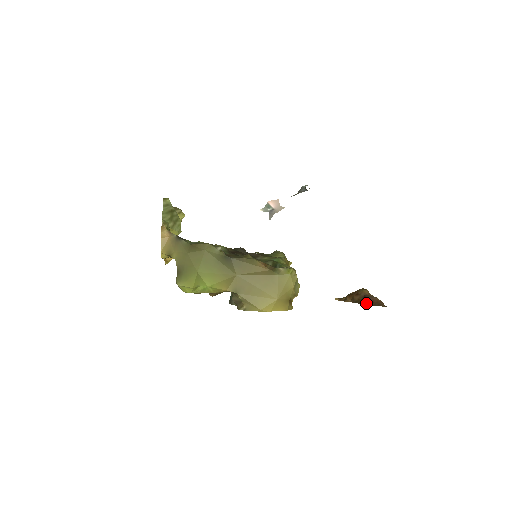
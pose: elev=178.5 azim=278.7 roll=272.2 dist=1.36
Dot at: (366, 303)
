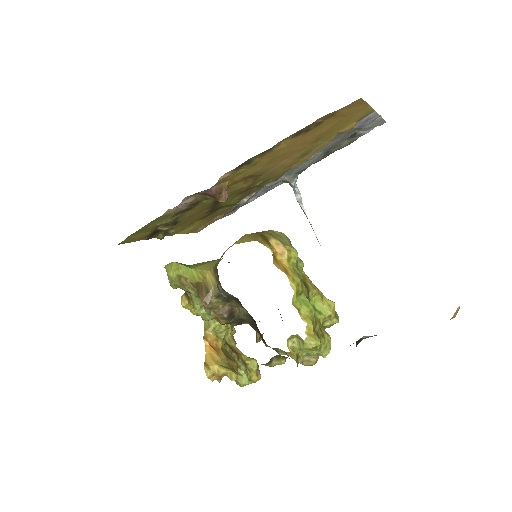
Dot at: occluded
